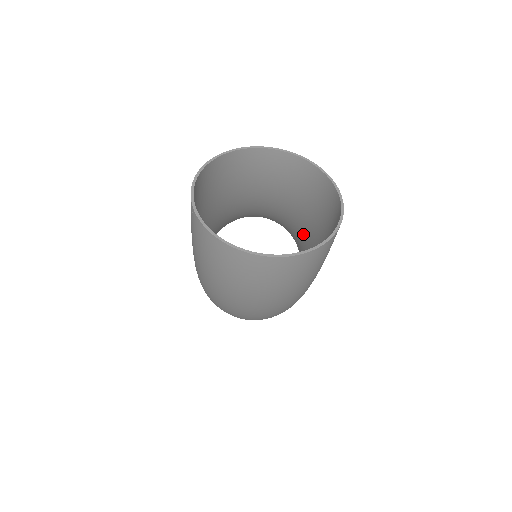
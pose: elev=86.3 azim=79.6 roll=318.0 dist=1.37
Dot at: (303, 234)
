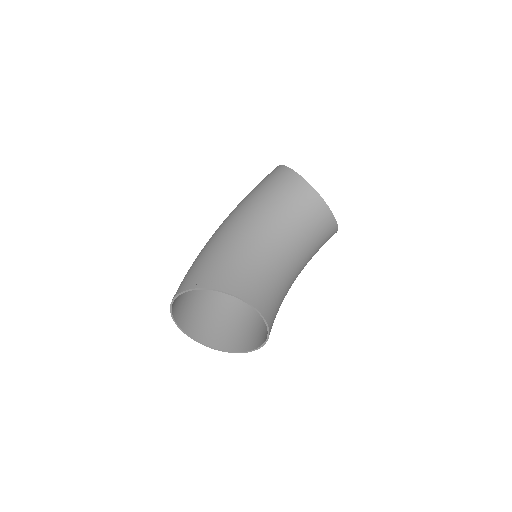
Dot at: occluded
